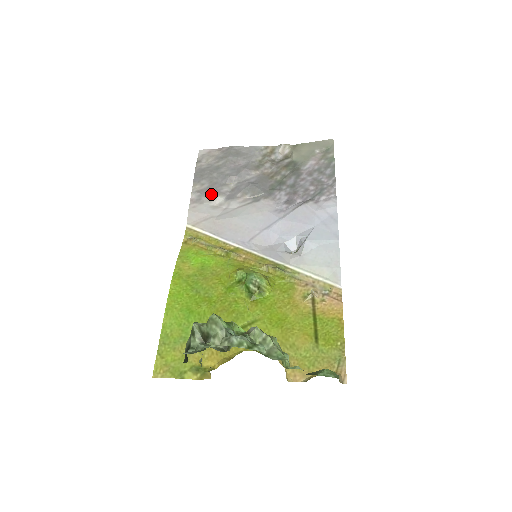
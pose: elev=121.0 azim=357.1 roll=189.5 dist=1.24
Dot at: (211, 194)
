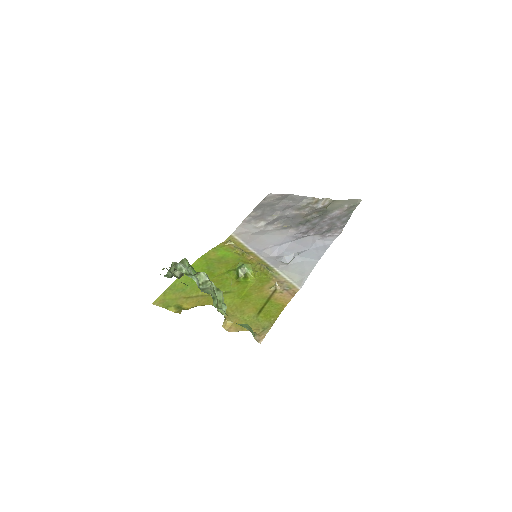
Dot at: (258, 219)
